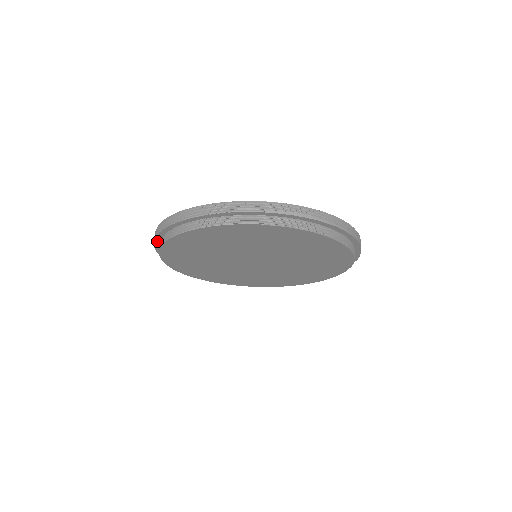
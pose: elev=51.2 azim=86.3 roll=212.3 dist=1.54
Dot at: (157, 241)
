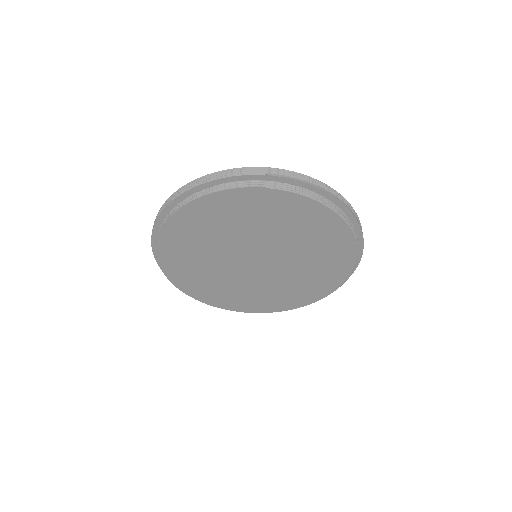
Dot at: (155, 233)
